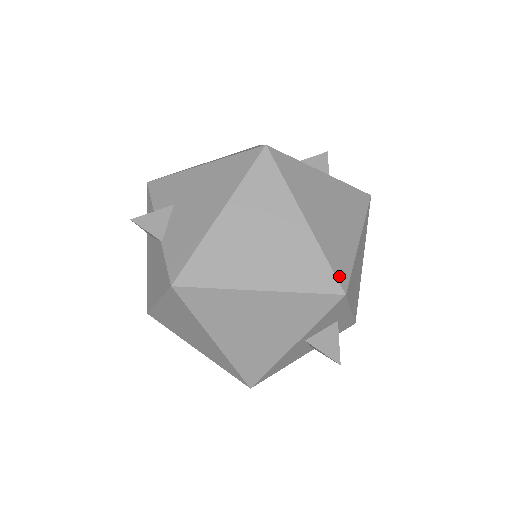
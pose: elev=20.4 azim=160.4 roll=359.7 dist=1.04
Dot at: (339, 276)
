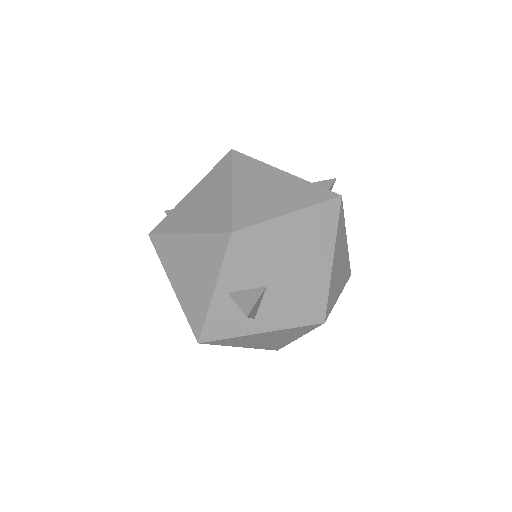
Dot at: (236, 221)
